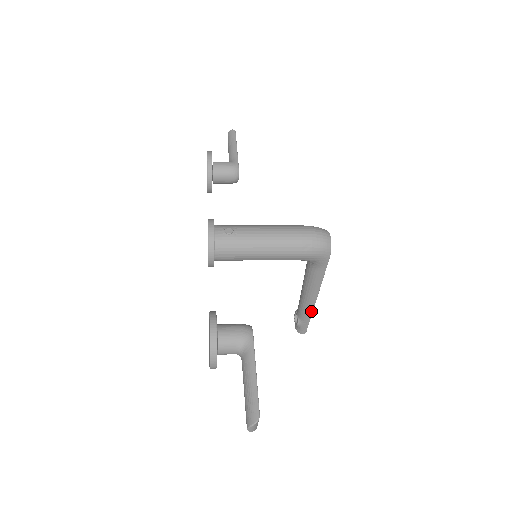
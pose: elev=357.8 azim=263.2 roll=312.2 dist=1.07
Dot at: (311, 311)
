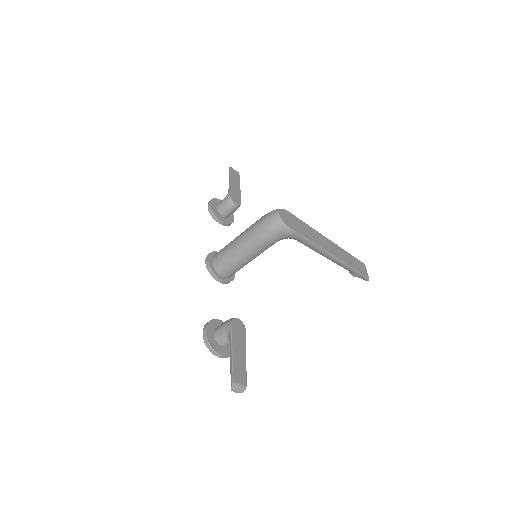
Dot at: (343, 264)
